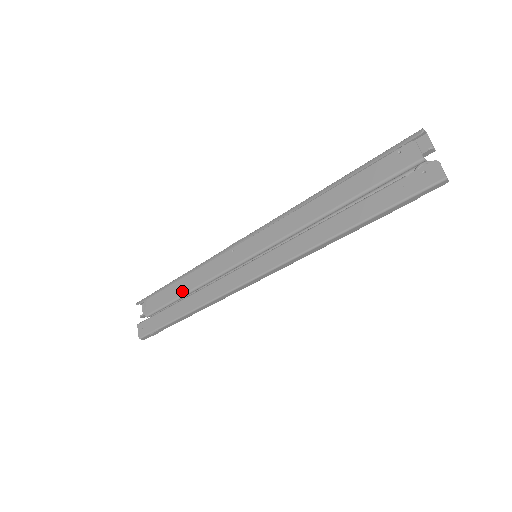
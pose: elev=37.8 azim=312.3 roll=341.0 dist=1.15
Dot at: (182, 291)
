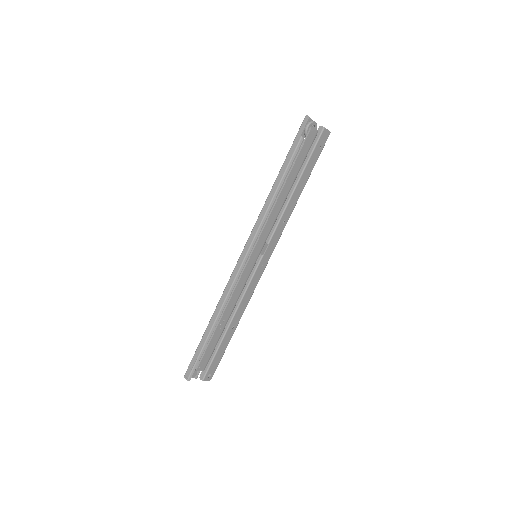
Dot at: occluded
